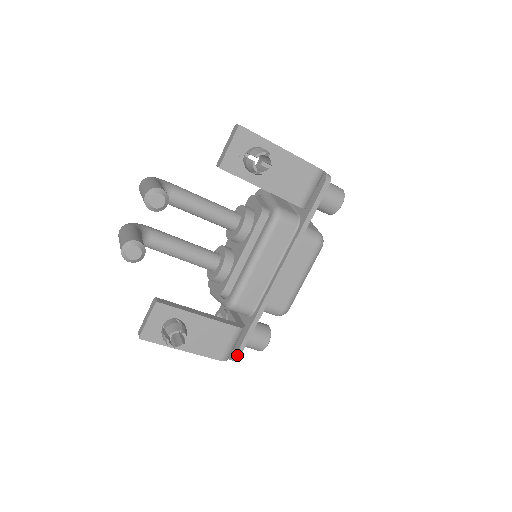
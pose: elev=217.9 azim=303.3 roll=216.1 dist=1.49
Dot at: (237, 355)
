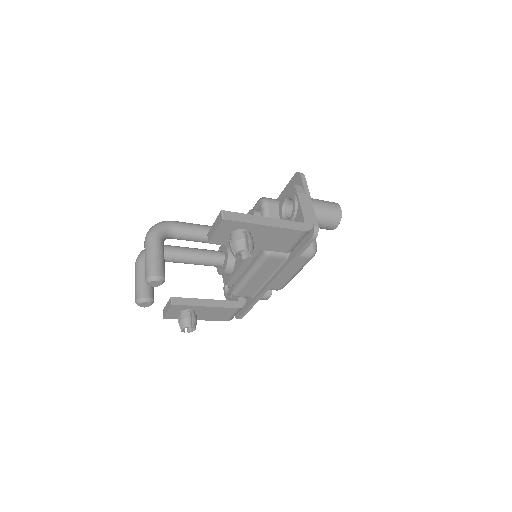
Dot at: (240, 318)
